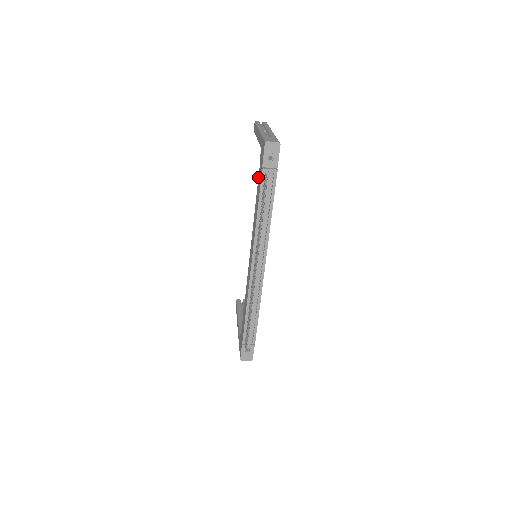
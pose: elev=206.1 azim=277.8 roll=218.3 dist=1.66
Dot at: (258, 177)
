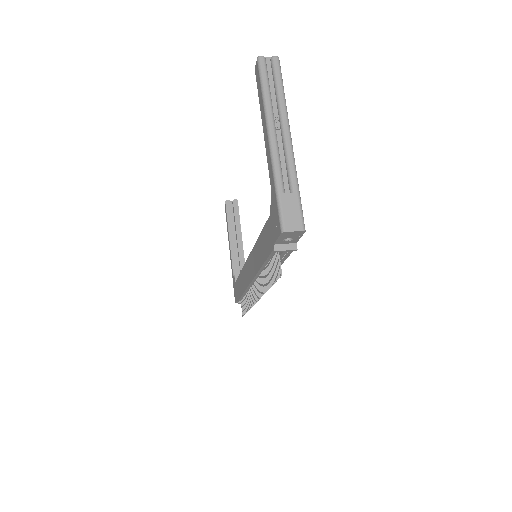
Dot at: (265, 223)
